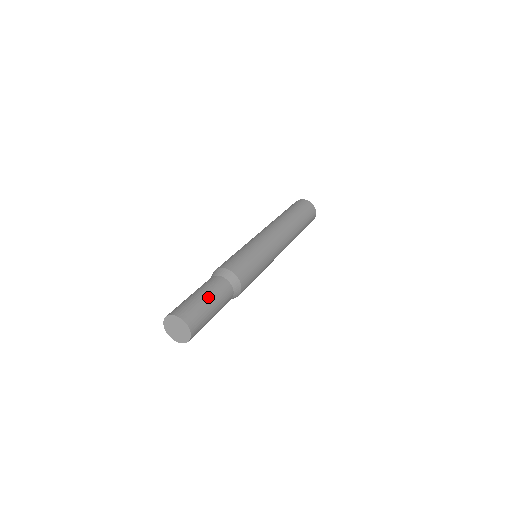
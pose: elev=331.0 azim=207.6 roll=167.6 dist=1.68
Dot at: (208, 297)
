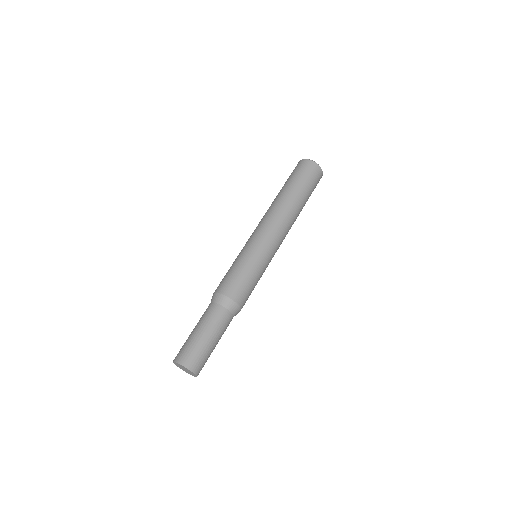
Dot at: (214, 339)
